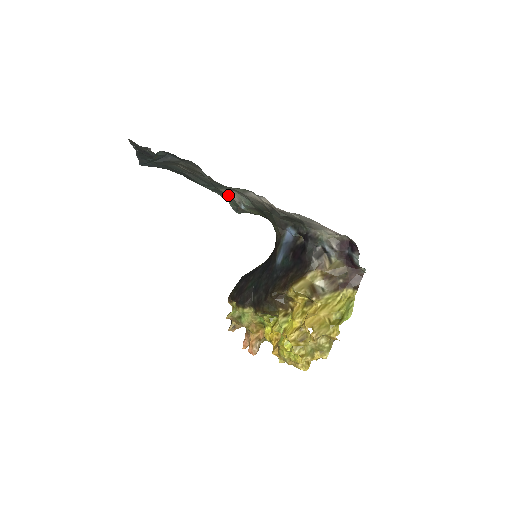
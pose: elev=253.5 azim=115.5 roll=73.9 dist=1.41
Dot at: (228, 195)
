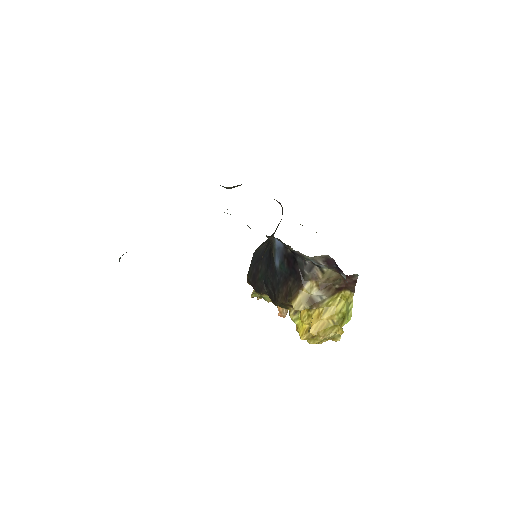
Dot at: occluded
